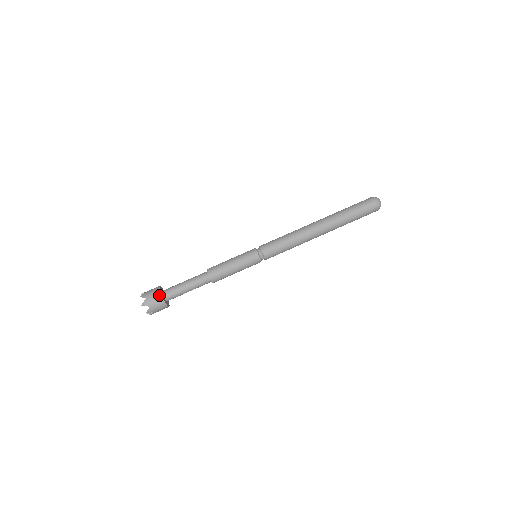
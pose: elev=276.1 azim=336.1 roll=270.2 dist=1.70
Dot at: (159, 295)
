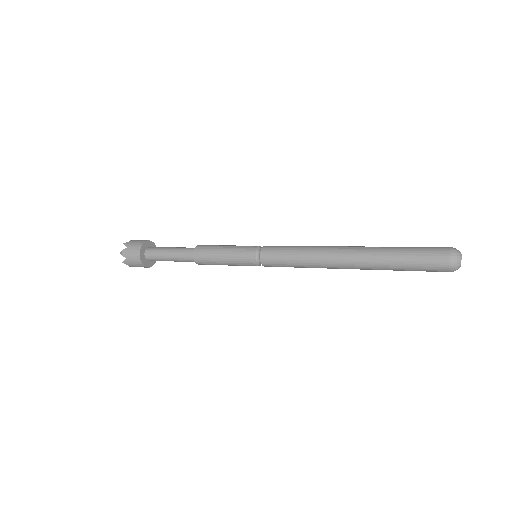
Dot at: (138, 251)
